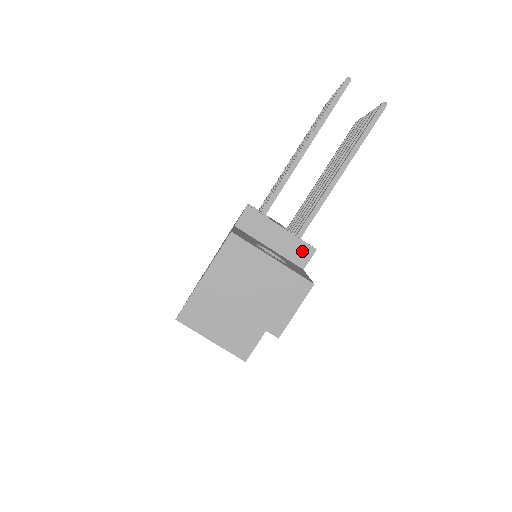
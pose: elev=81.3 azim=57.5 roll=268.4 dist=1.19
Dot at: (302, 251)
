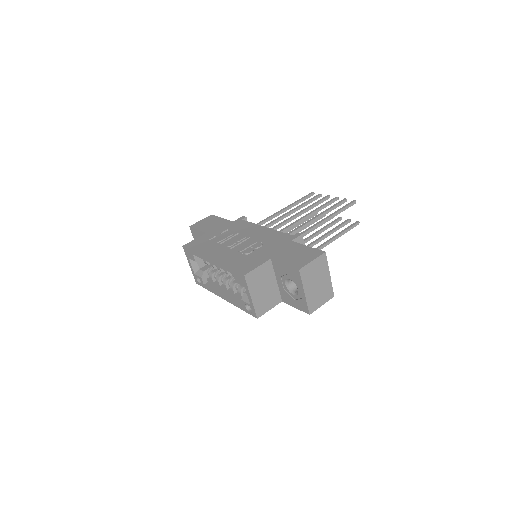
Dot at: occluded
